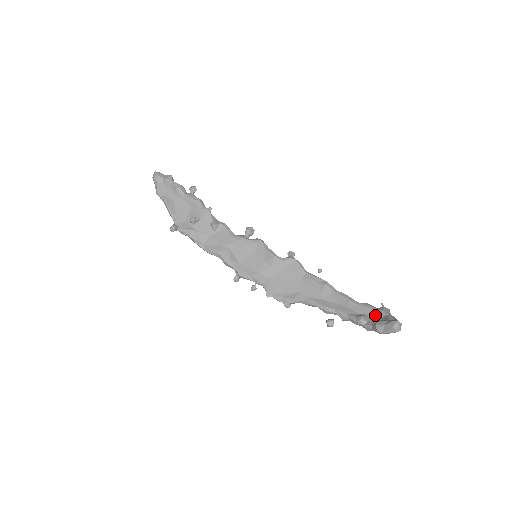
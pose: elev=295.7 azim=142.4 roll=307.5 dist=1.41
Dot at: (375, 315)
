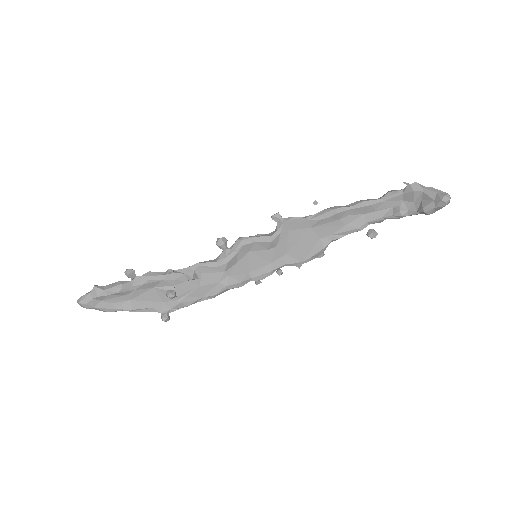
Dot at: (409, 199)
